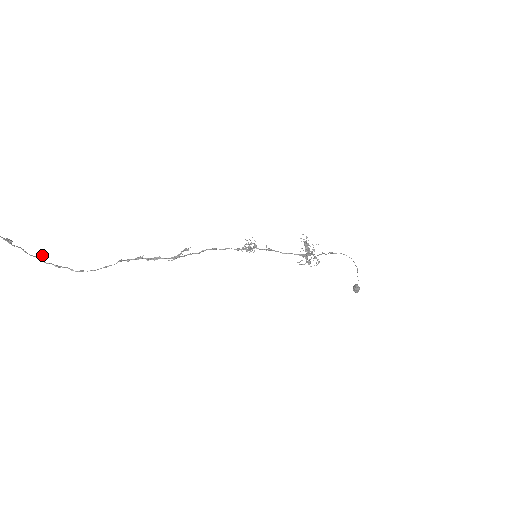
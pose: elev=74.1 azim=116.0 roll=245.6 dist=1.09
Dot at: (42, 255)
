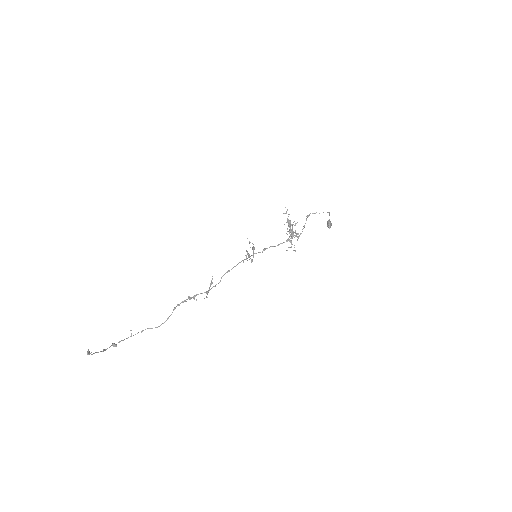
Dot at: occluded
